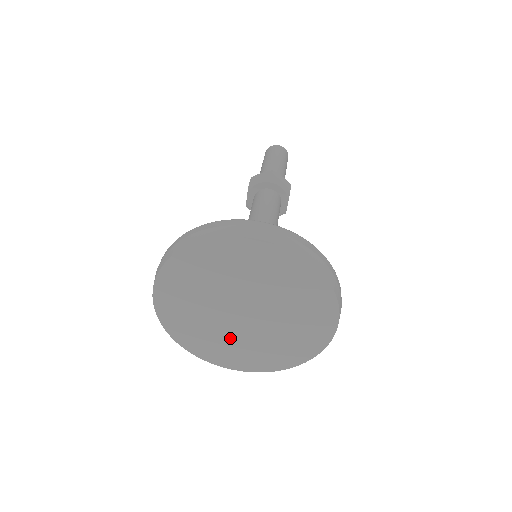
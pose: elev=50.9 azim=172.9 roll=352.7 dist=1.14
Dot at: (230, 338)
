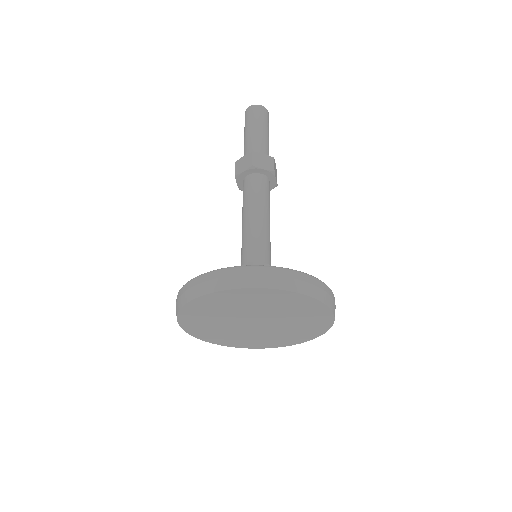
Dot at: (224, 328)
